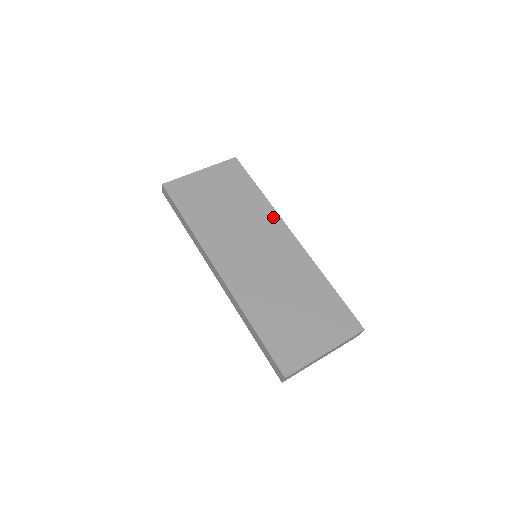
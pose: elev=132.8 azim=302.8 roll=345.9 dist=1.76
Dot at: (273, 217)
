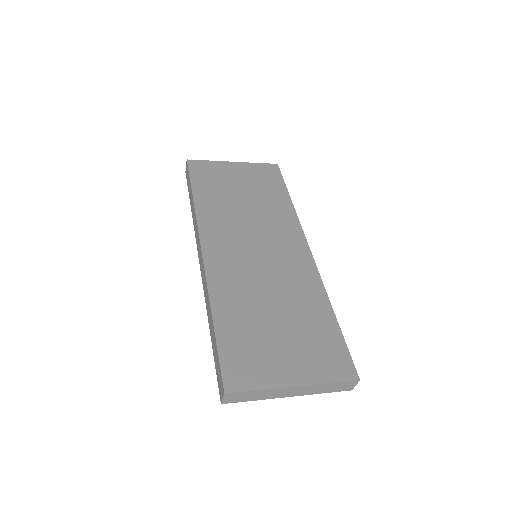
Dot at: (293, 225)
